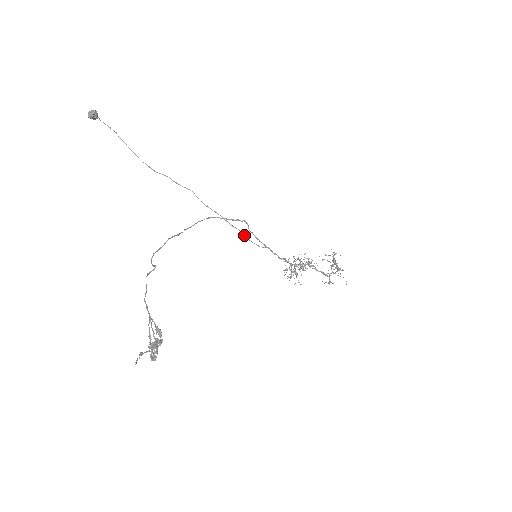
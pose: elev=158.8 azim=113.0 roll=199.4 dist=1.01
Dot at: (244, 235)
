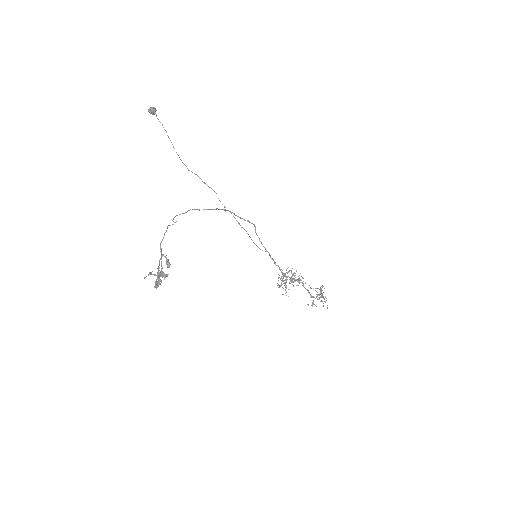
Dot at: (250, 237)
